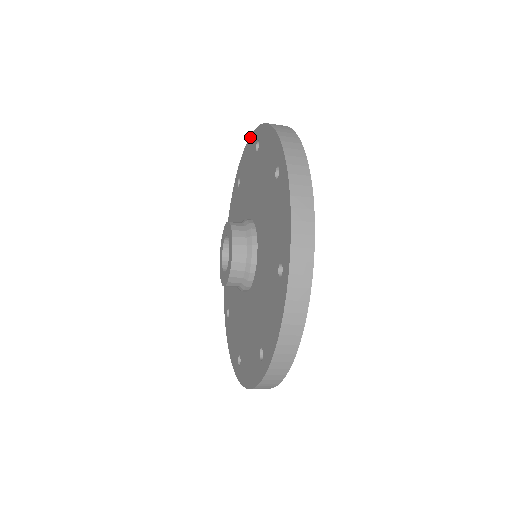
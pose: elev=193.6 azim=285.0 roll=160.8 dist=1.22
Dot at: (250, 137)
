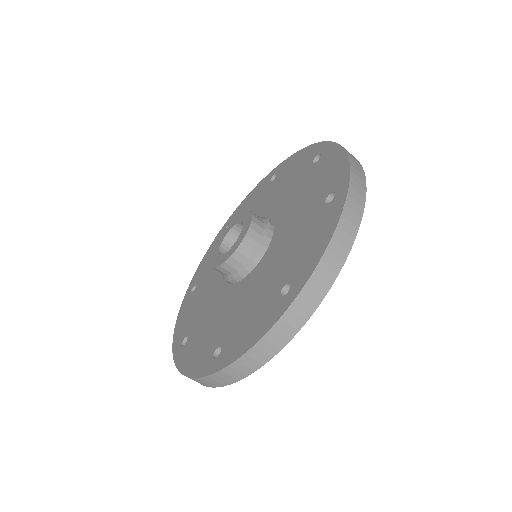
Dot at: (257, 185)
